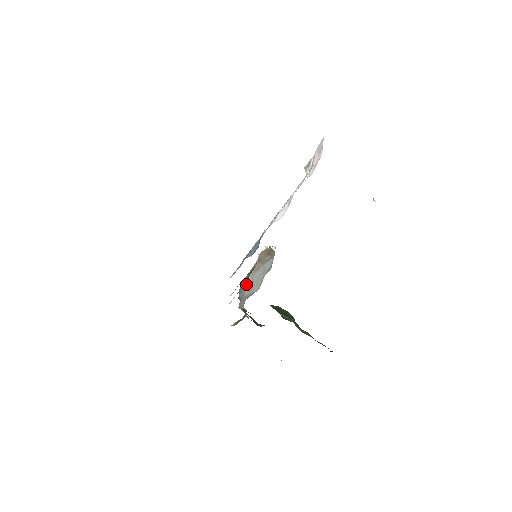
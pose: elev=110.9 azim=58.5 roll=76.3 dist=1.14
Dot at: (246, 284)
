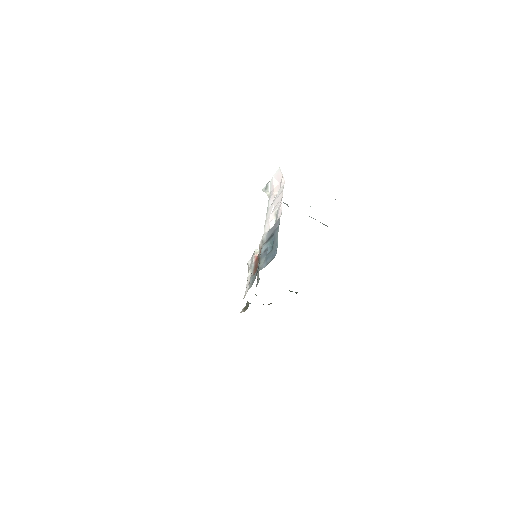
Dot at: (257, 276)
